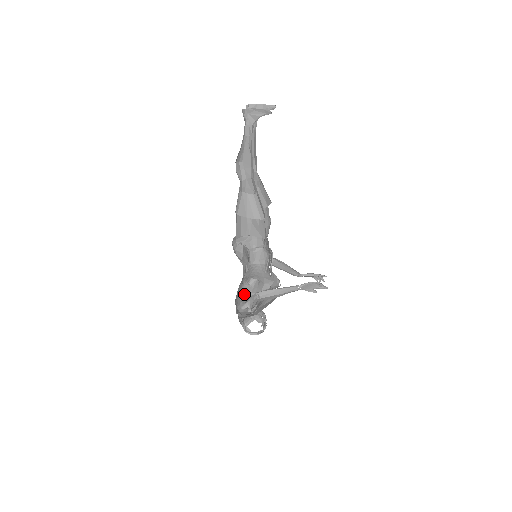
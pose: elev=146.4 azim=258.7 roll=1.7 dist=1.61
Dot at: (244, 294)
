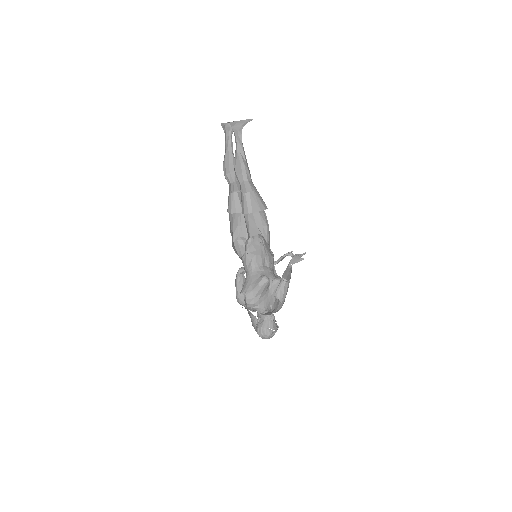
Dot at: (246, 308)
